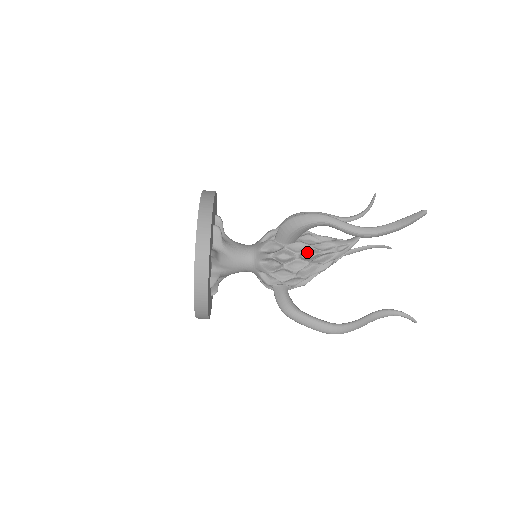
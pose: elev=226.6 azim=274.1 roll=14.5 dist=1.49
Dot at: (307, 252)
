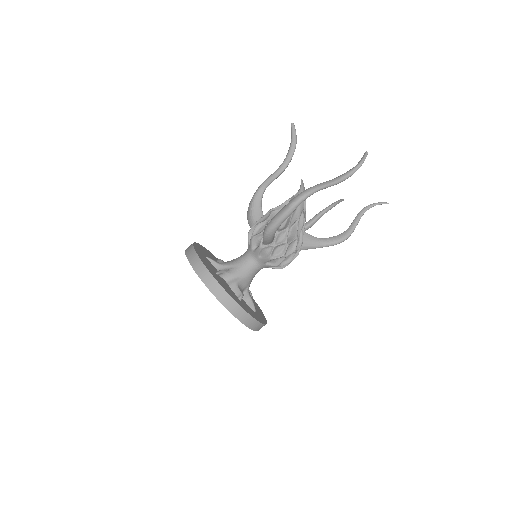
Dot at: occluded
